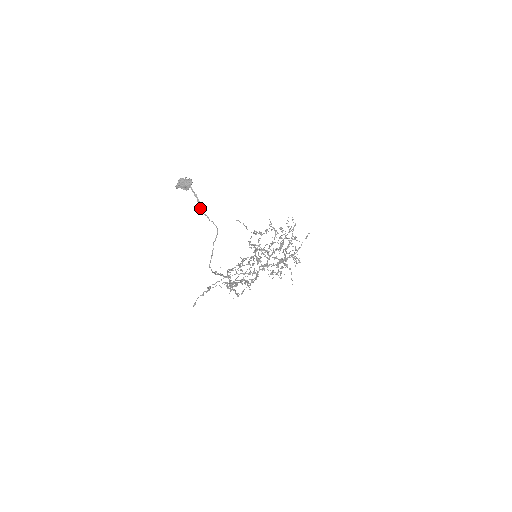
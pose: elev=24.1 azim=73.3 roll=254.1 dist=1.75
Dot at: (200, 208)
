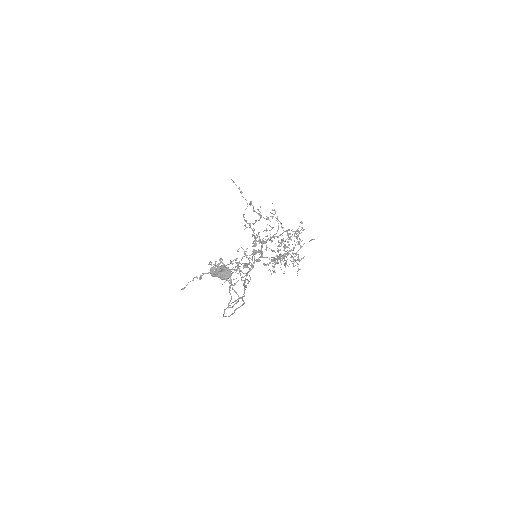
Dot at: (231, 285)
